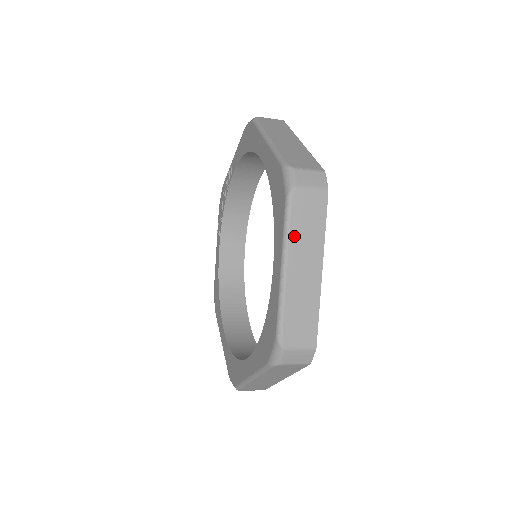
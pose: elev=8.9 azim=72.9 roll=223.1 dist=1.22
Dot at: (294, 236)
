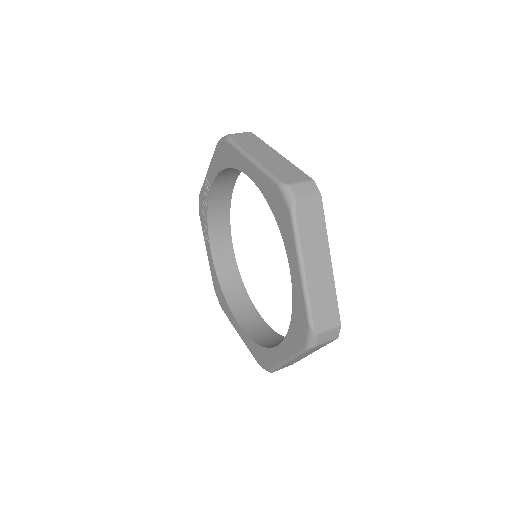
Dot at: (304, 242)
